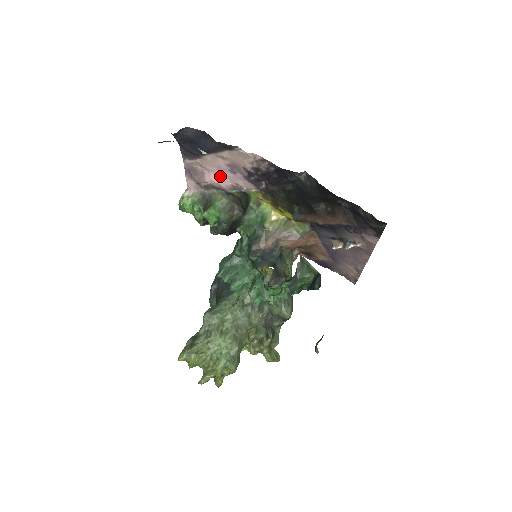
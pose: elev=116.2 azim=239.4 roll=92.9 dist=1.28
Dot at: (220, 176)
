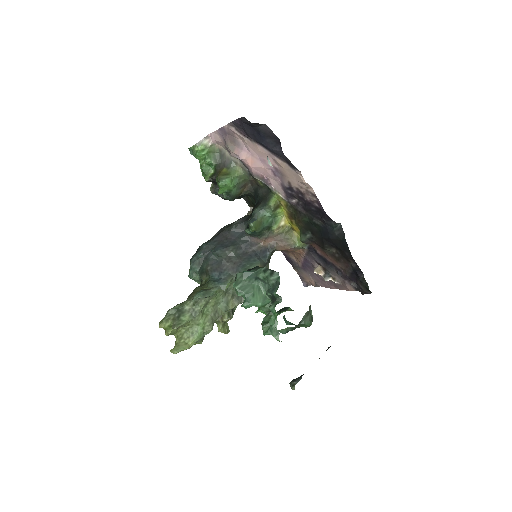
Dot at: (258, 164)
